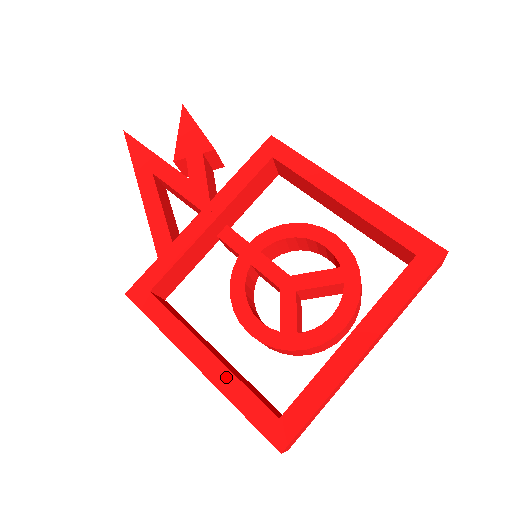
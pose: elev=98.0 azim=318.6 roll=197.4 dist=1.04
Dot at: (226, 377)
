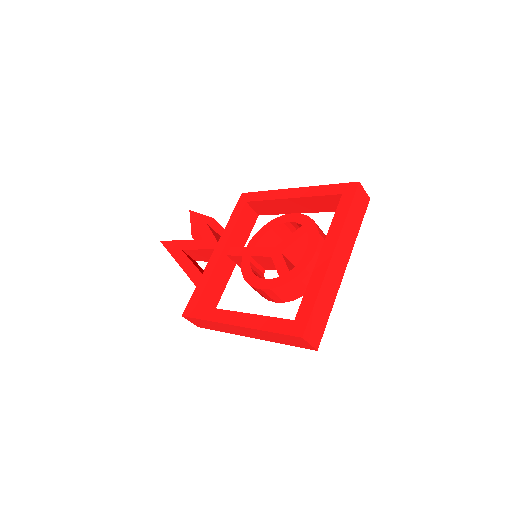
Dot at: (255, 319)
